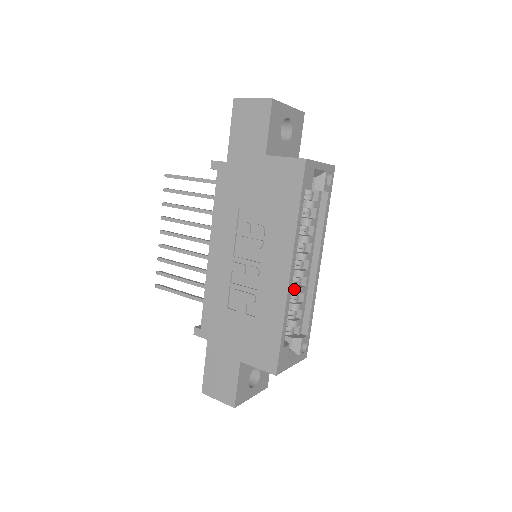
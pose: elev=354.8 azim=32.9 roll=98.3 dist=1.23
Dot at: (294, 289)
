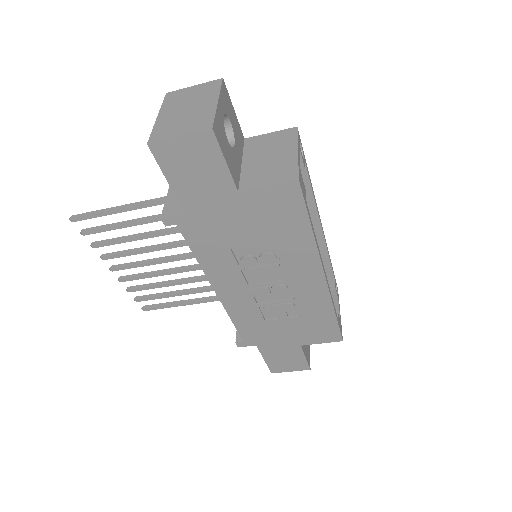
Dot at: occluded
